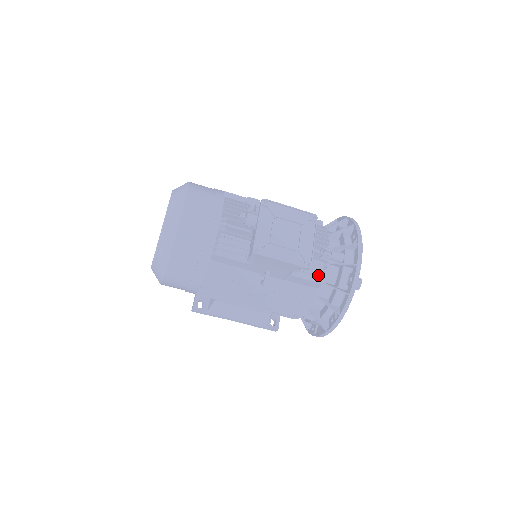
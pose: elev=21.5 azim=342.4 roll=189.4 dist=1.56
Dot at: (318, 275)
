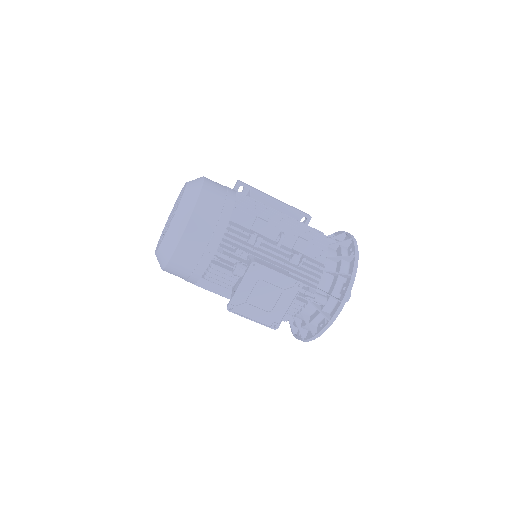
Dot at: (294, 312)
